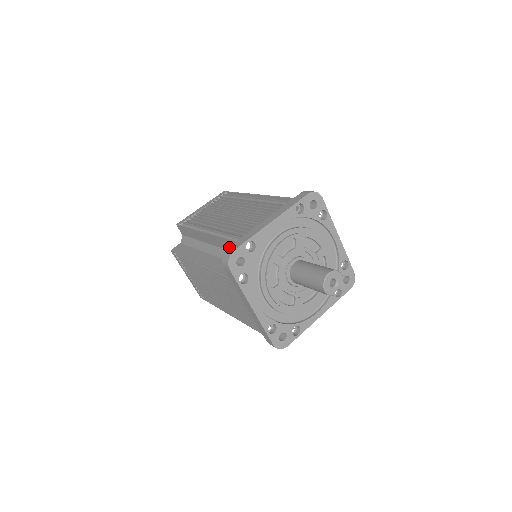
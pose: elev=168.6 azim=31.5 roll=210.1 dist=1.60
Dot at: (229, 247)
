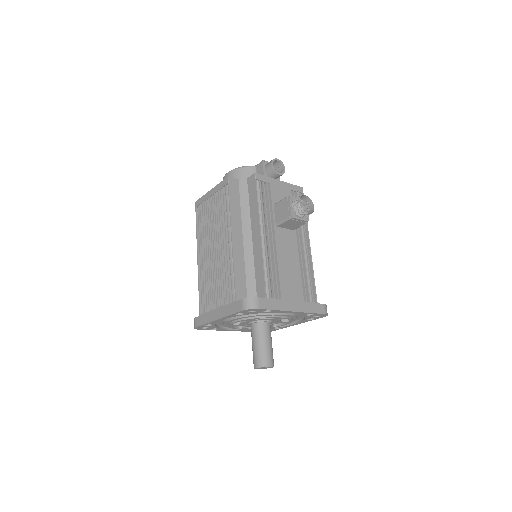
Dot at: (195, 318)
